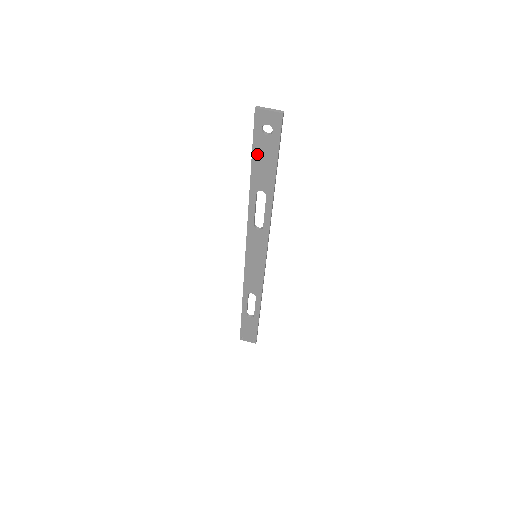
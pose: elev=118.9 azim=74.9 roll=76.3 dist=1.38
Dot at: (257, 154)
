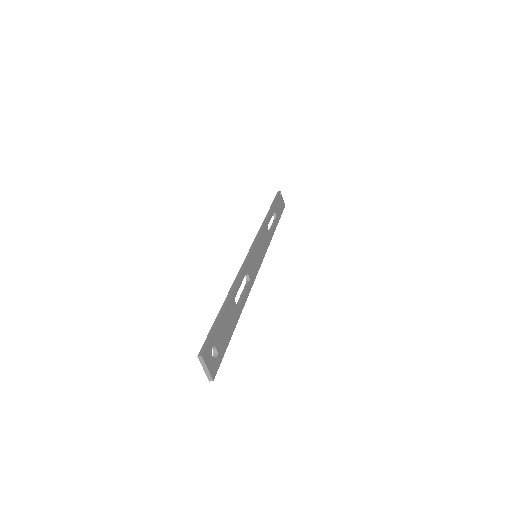
Dot at: (217, 325)
